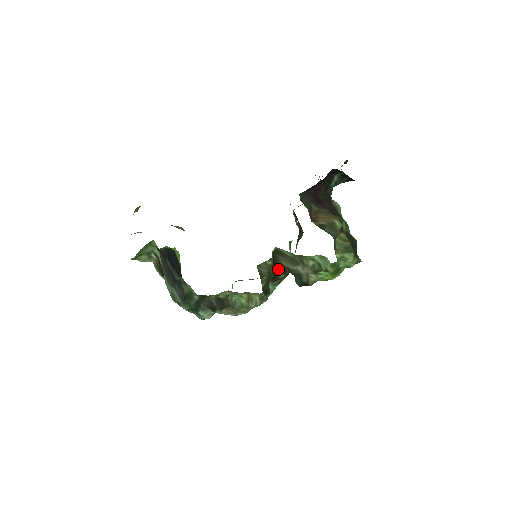
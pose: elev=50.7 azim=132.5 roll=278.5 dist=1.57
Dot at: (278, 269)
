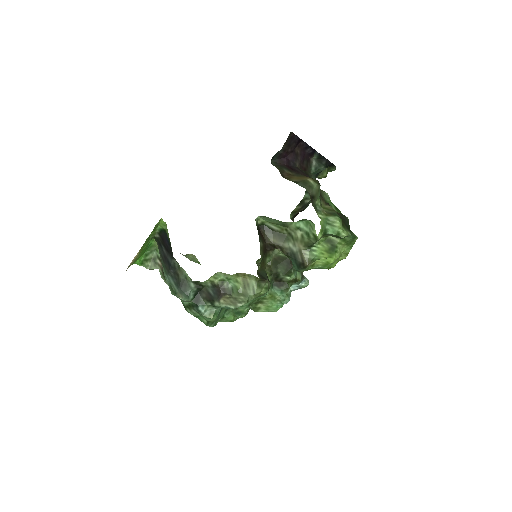
Dot at: (280, 268)
